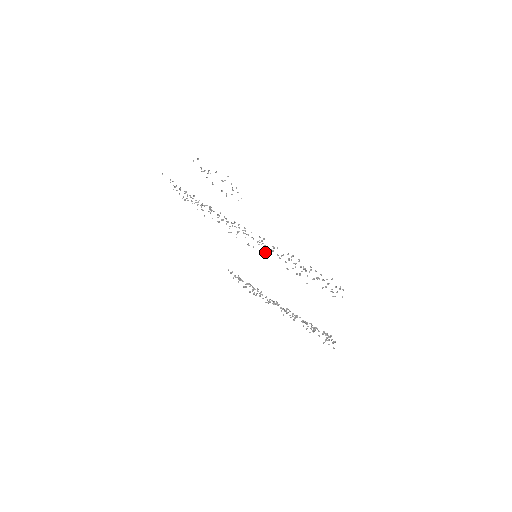
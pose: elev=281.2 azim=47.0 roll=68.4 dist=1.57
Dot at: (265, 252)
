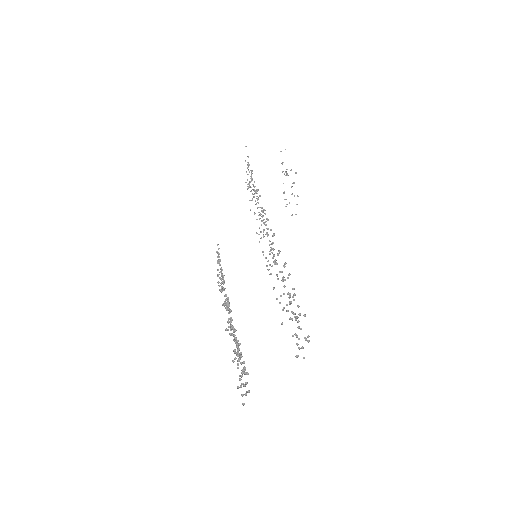
Dot at: (270, 264)
